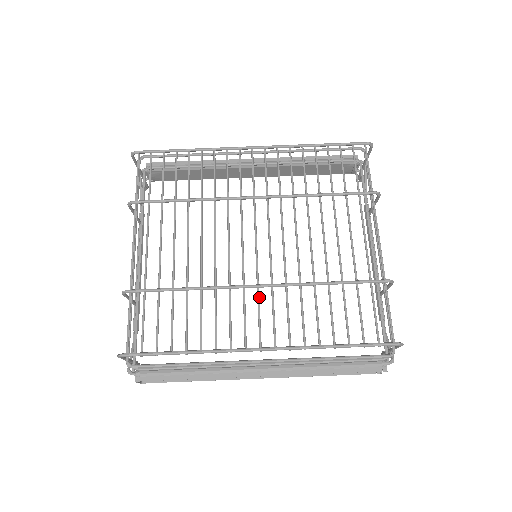
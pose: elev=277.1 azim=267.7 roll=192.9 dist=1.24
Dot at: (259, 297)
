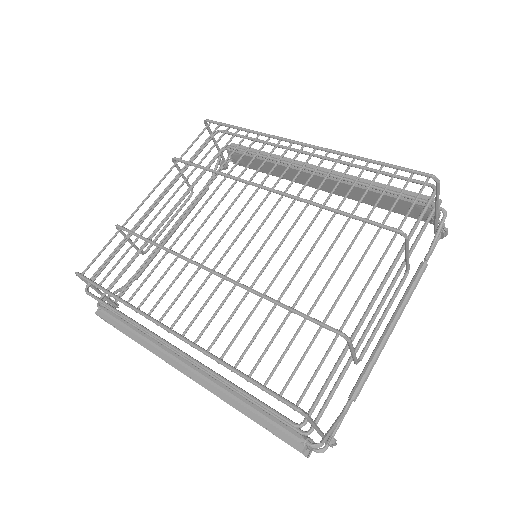
Dot at: (205, 282)
